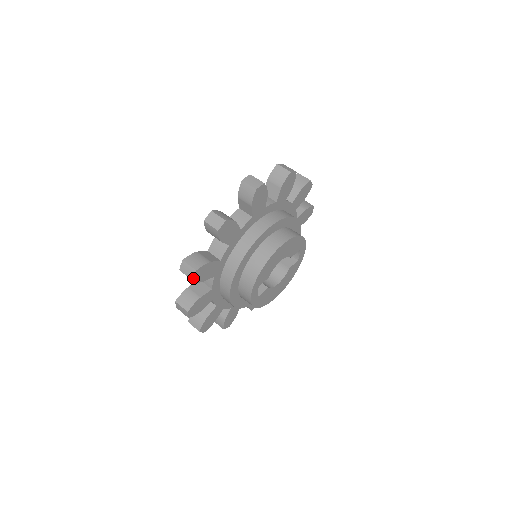
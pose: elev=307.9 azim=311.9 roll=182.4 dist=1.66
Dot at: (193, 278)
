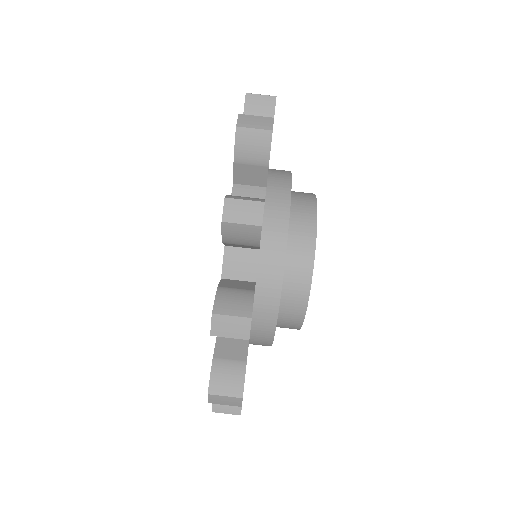
Dot at: occluded
